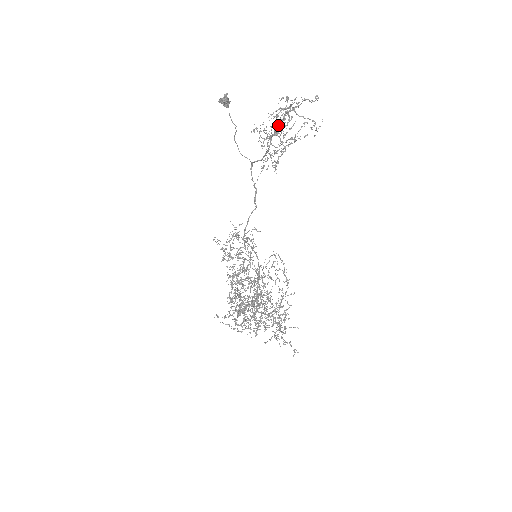
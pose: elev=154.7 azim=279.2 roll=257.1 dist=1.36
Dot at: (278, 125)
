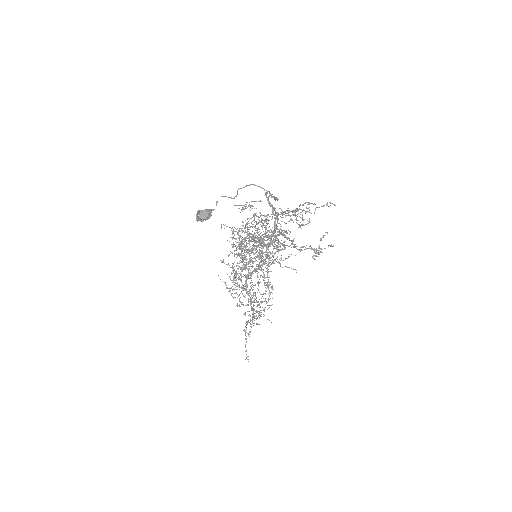
Dot at: (287, 210)
